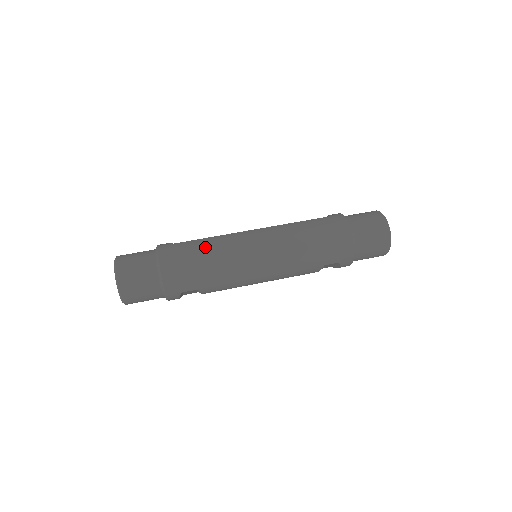
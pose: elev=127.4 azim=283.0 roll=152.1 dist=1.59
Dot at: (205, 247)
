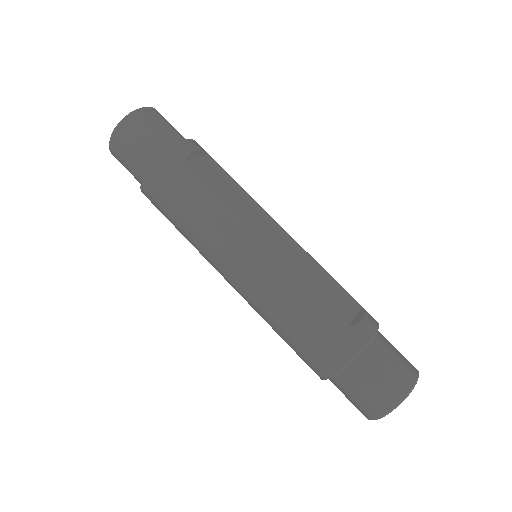
Dot at: (196, 205)
